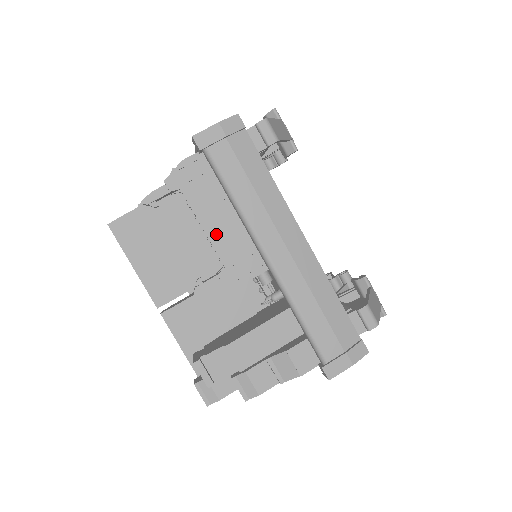
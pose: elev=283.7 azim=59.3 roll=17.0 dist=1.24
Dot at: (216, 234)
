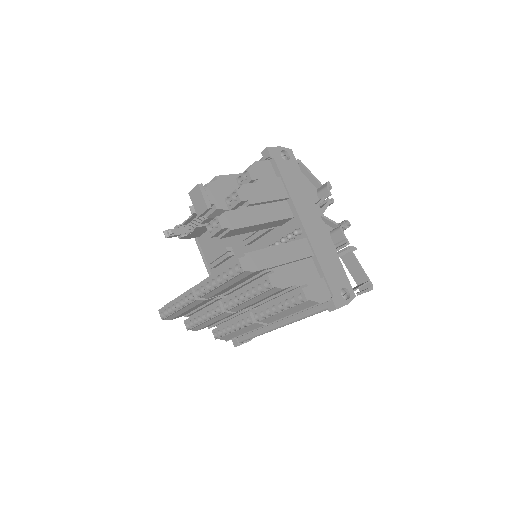
Dot at: occluded
